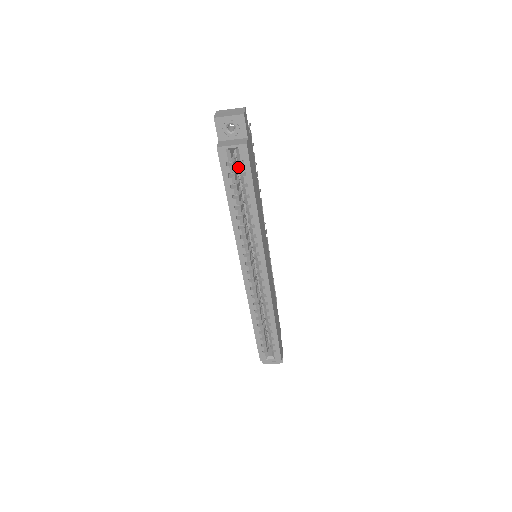
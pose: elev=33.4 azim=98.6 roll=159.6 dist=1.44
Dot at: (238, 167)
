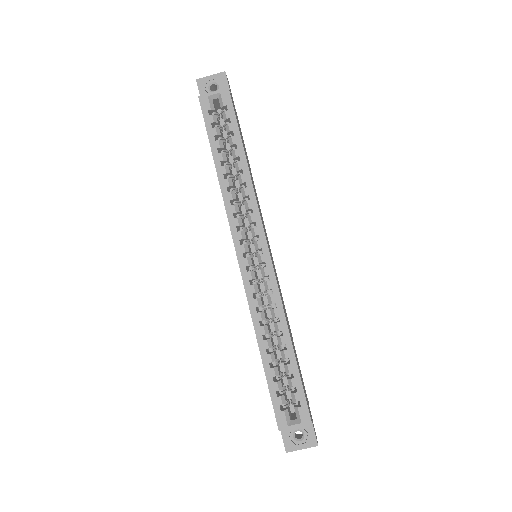
Dot at: (223, 125)
